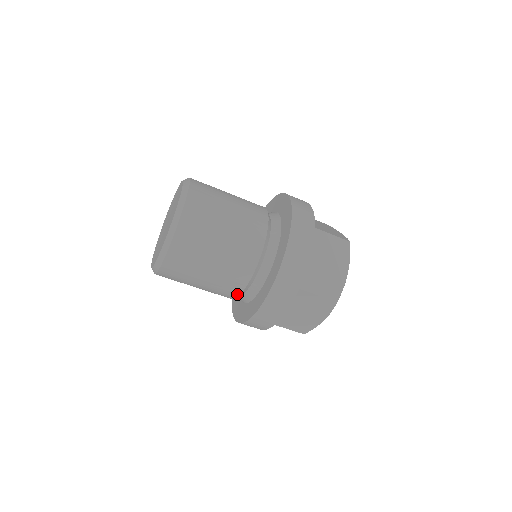
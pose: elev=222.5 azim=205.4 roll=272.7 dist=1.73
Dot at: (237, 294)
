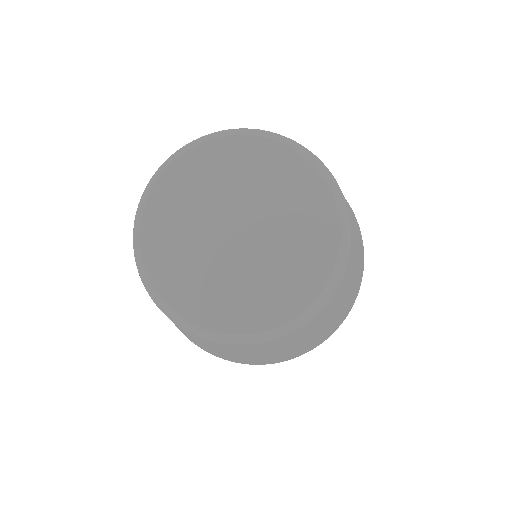
Dot at: occluded
